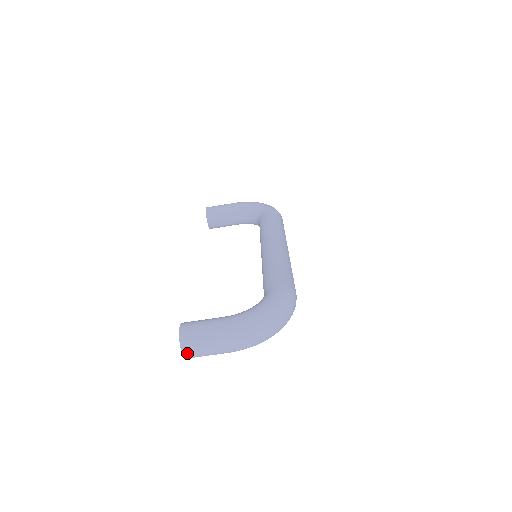
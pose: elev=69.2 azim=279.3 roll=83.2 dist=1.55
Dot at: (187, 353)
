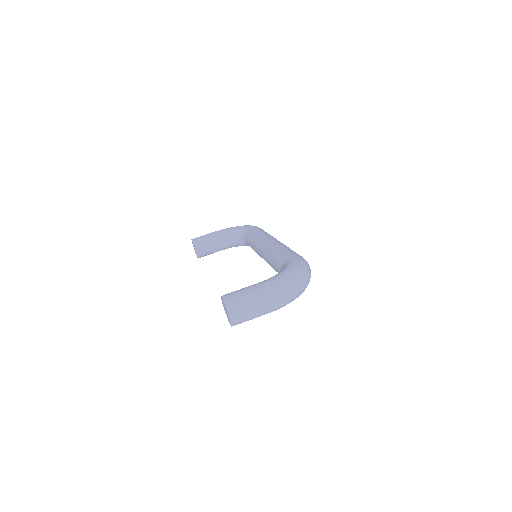
Dot at: (234, 317)
